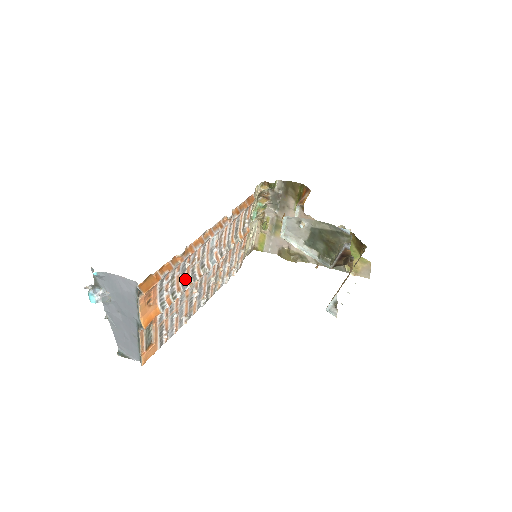
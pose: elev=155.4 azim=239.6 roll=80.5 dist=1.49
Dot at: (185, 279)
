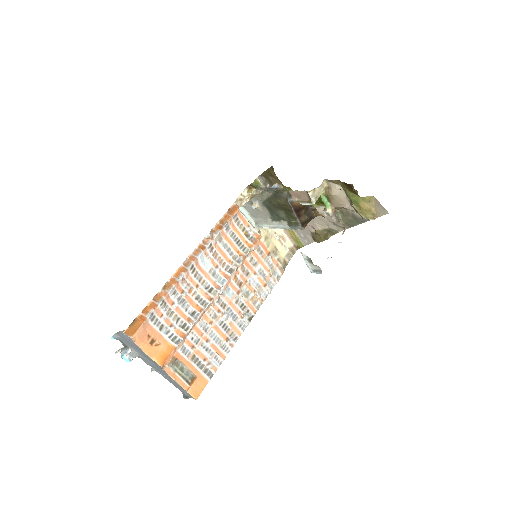
Dot at: (193, 309)
